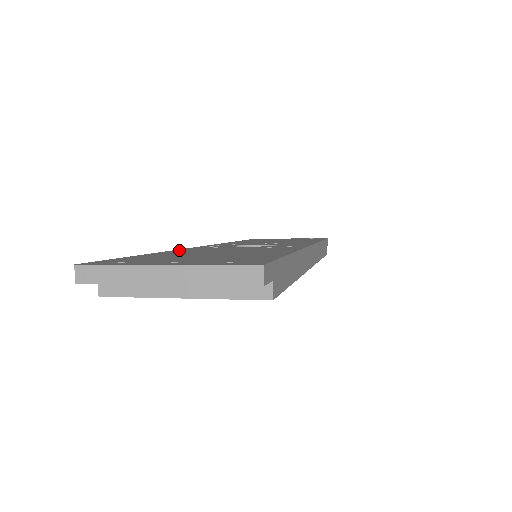
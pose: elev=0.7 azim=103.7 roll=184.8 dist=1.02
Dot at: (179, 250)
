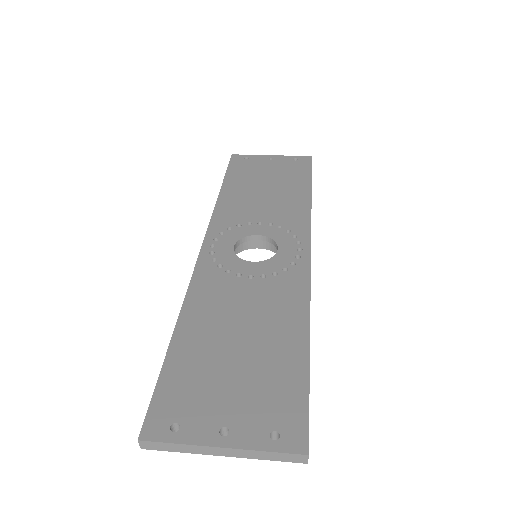
Dot at: (191, 299)
